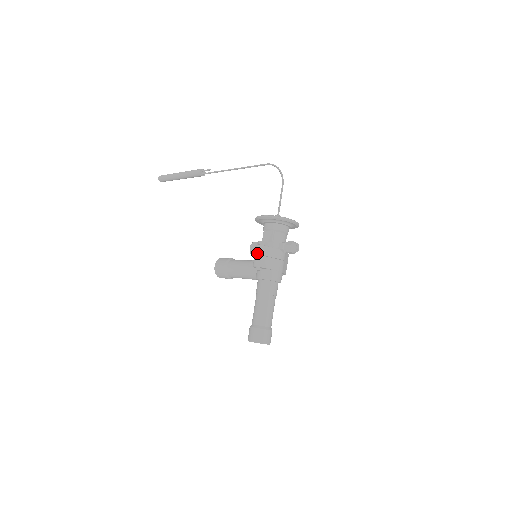
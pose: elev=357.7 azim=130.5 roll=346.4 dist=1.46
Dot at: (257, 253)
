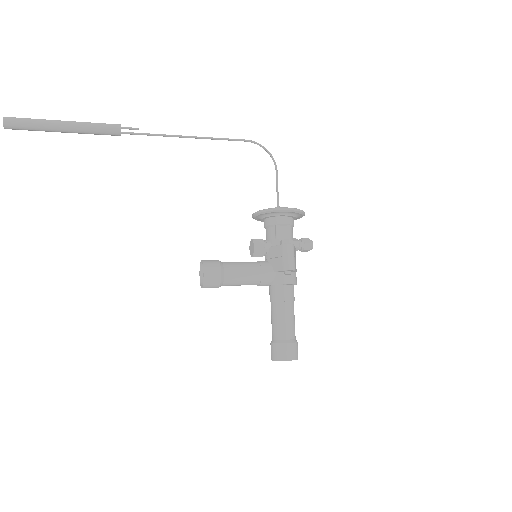
Dot at: (290, 254)
